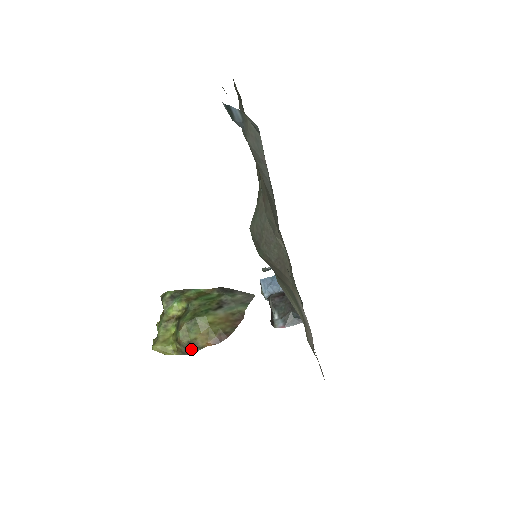
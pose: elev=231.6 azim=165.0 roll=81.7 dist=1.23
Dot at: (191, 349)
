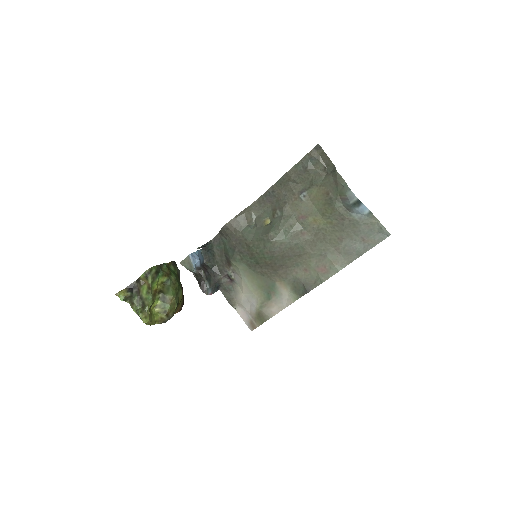
Dot at: (170, 318)
